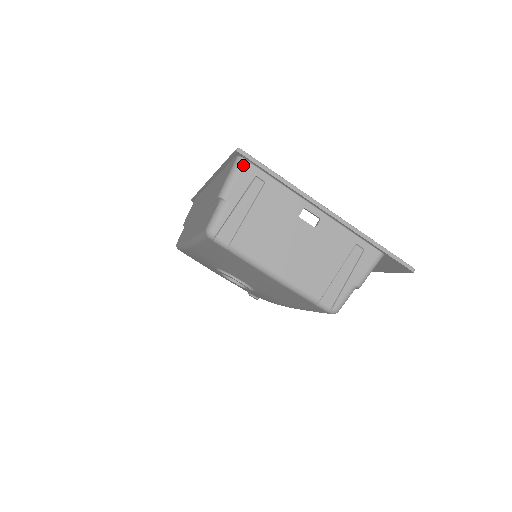
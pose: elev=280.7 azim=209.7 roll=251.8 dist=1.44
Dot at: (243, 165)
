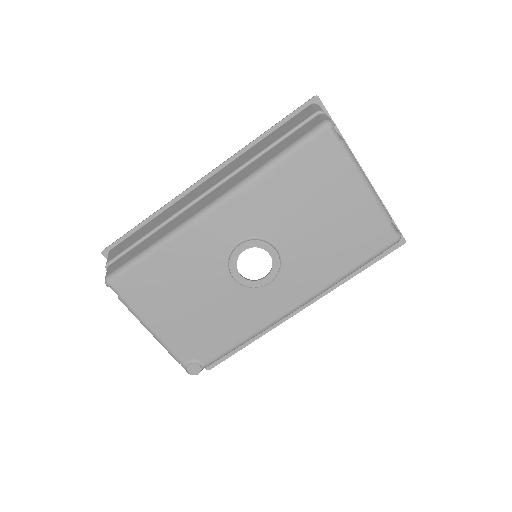
Dot at: occluded
